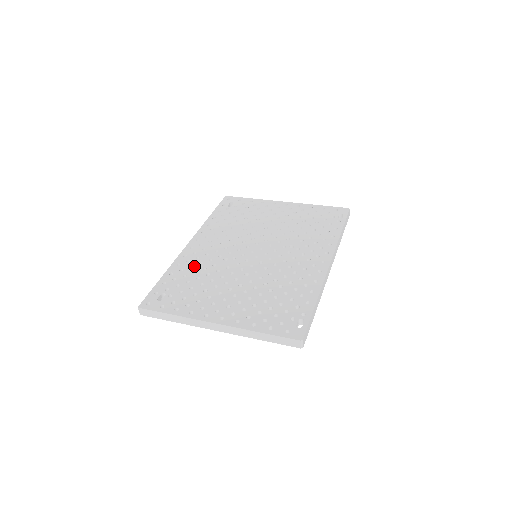
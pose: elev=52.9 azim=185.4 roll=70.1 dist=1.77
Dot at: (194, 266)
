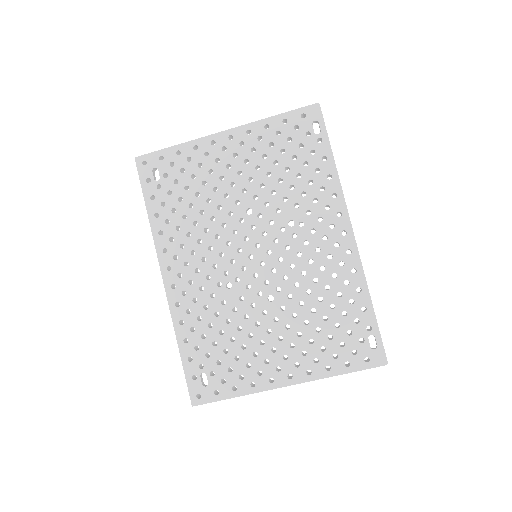
Dot at: (202, 316)
